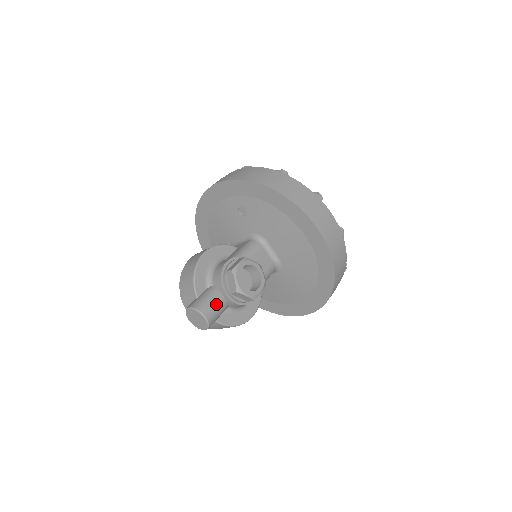
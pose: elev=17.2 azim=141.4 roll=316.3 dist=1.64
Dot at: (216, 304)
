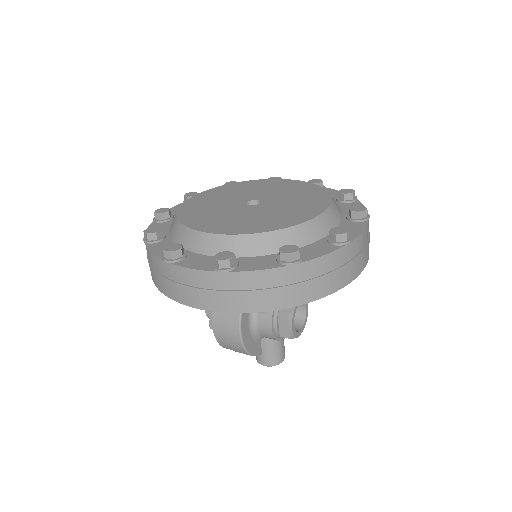
Dot at: (282, 346)
